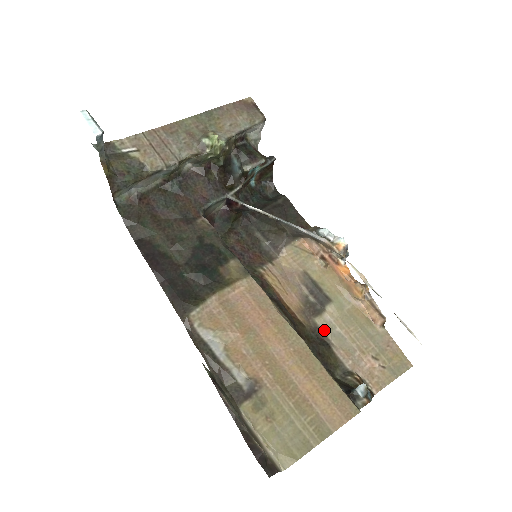
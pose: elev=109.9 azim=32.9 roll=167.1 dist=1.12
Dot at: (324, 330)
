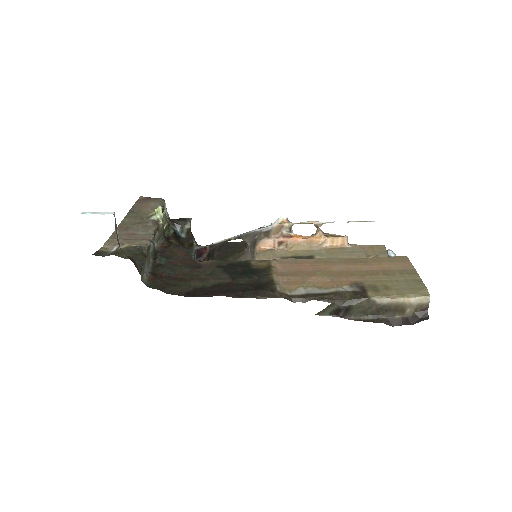
Dot at: occluded
